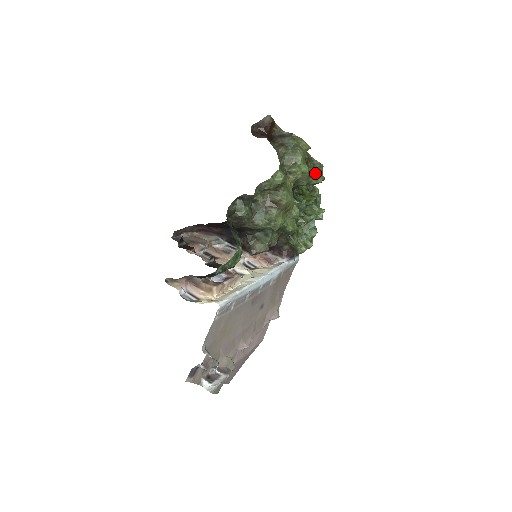
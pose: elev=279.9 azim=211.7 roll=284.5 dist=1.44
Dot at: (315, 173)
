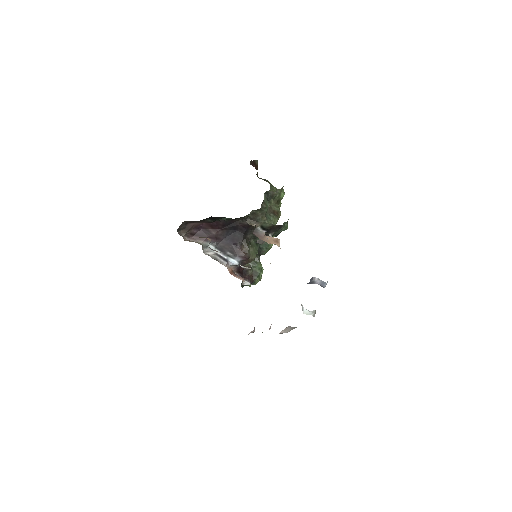
Dot at: occluded
